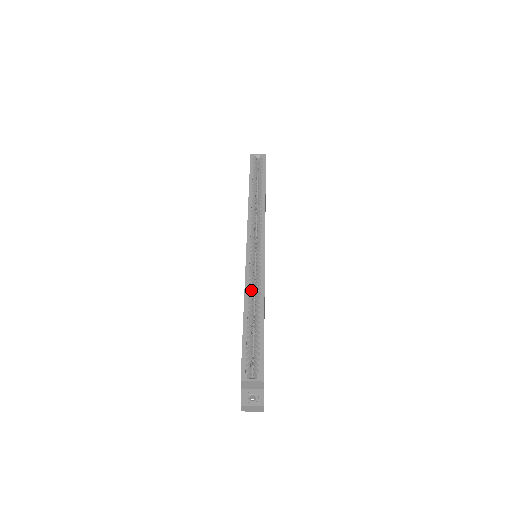
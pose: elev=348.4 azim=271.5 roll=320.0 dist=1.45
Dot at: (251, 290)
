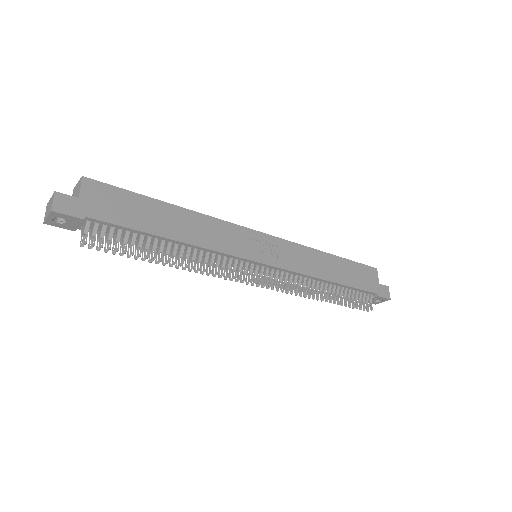
Dot at: occluded
